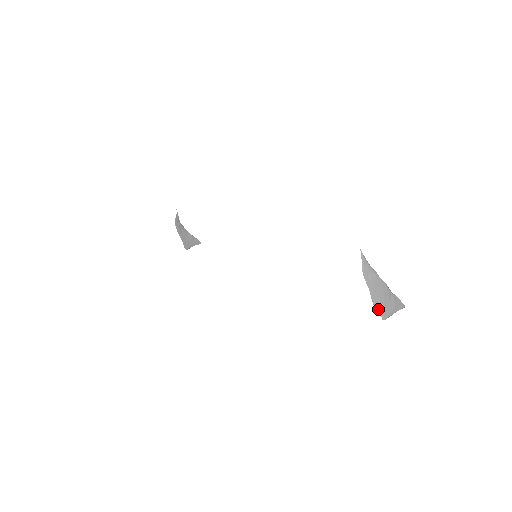
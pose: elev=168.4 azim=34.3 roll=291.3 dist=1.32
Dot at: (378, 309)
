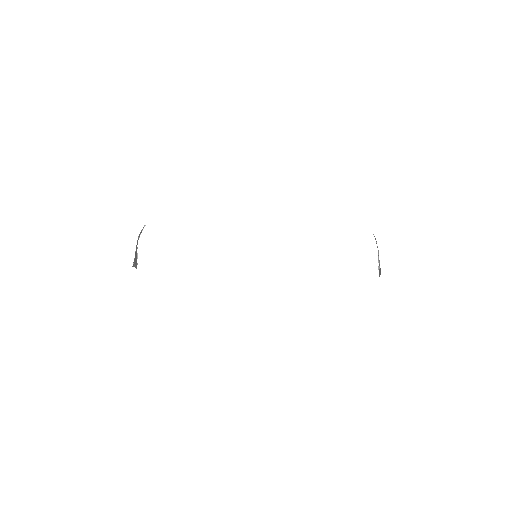
Dot at: (379, 266)
